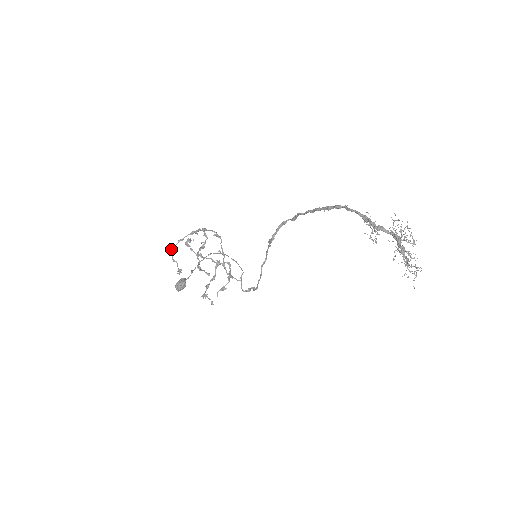
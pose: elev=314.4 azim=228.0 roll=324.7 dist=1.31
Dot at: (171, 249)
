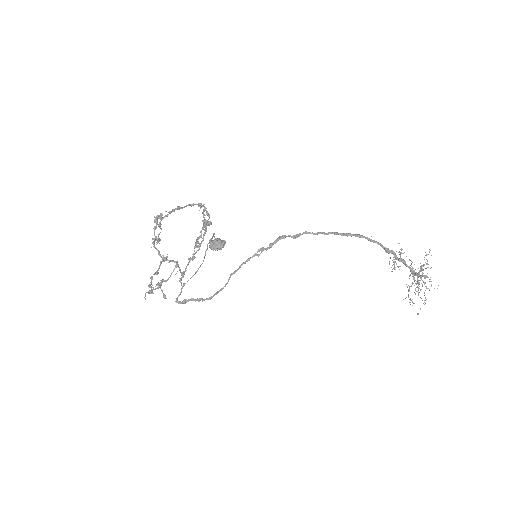
Dot at: (175, 209)
